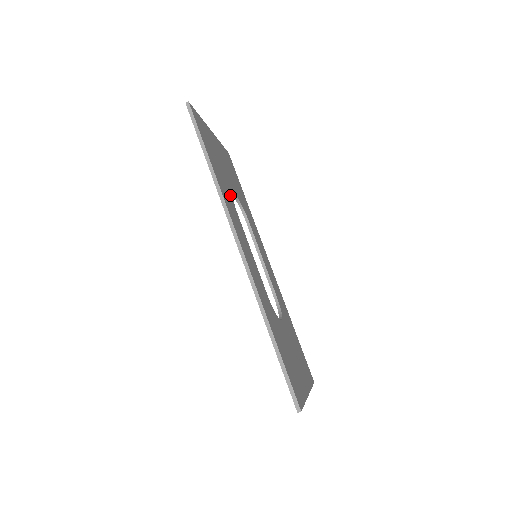
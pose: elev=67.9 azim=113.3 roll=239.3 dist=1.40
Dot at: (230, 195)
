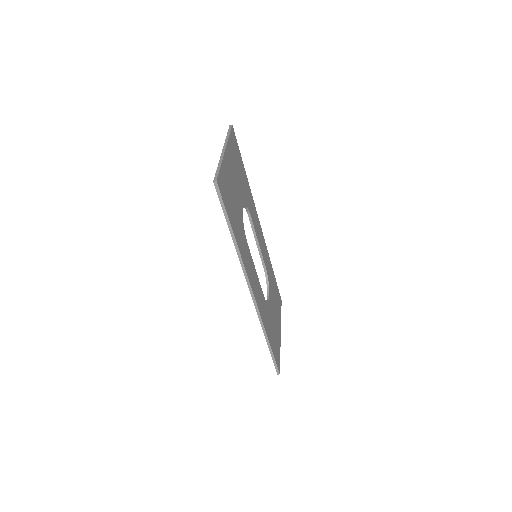
Dot at: (243, 231)
